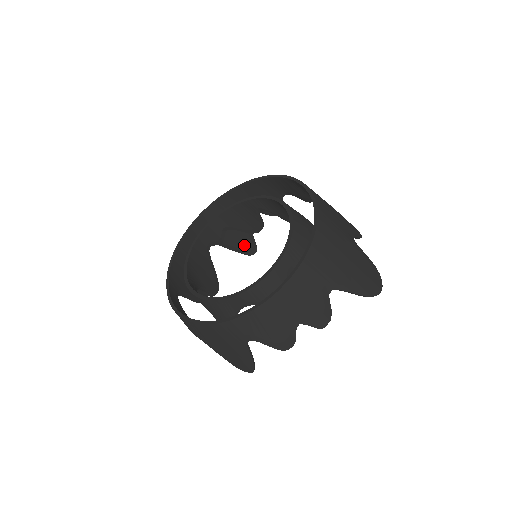
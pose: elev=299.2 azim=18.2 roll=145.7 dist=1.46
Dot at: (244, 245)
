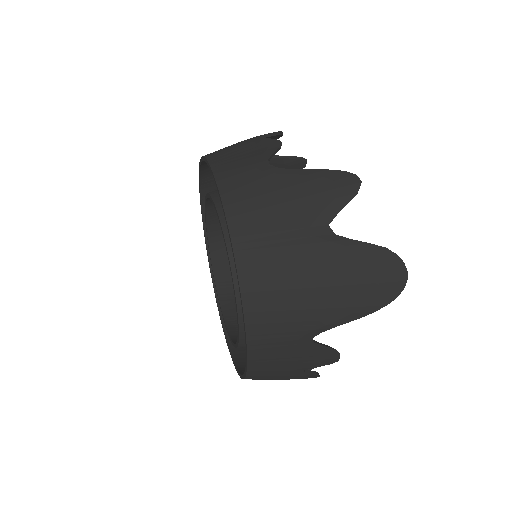
Dot at: occluded
